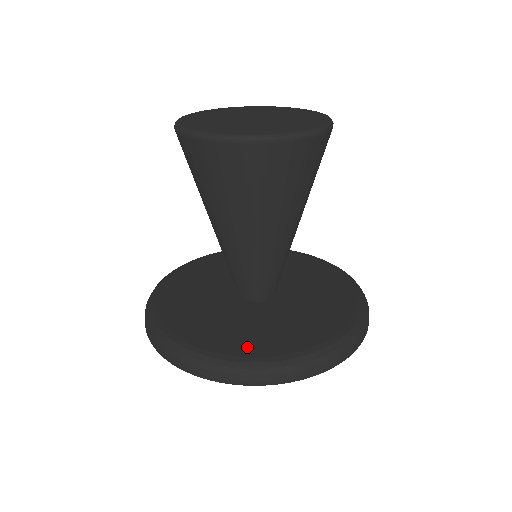
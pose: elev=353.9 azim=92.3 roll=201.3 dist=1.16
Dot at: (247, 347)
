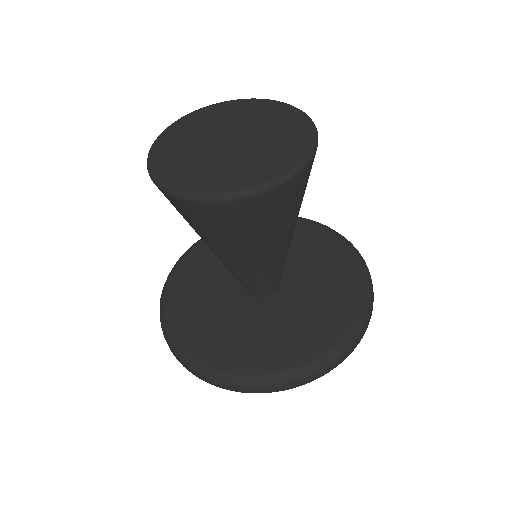
Dot at: (331, 324)
